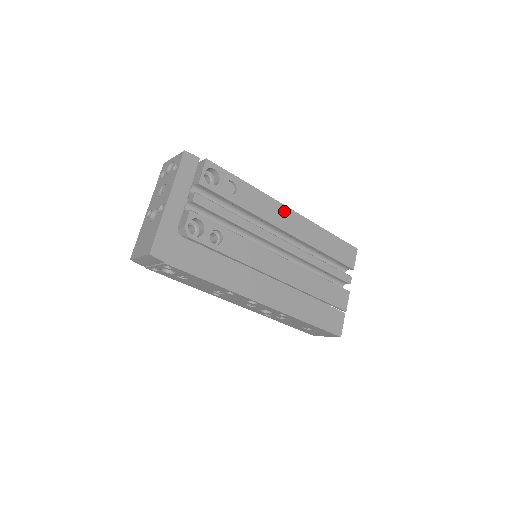
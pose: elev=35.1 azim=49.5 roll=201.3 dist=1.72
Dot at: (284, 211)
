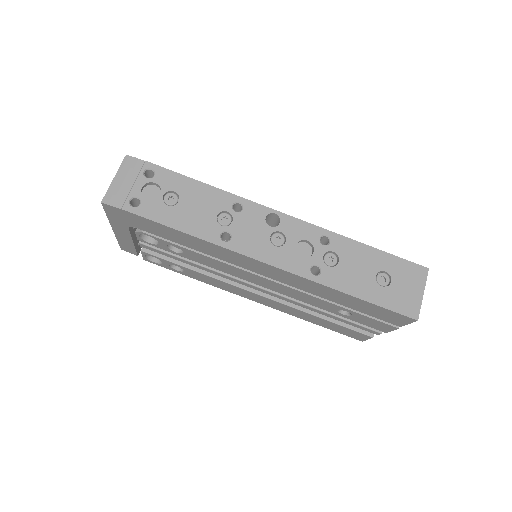
Dot at: occluded
